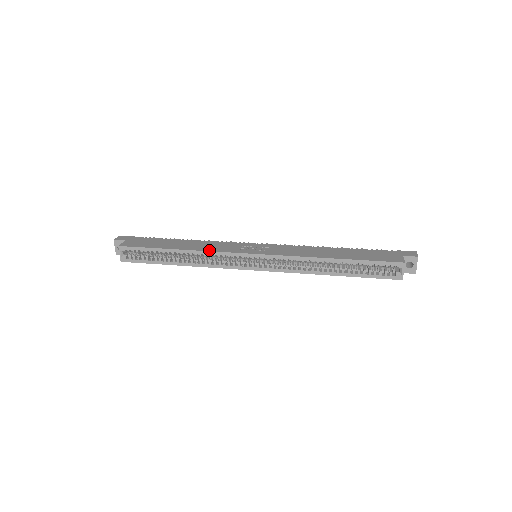
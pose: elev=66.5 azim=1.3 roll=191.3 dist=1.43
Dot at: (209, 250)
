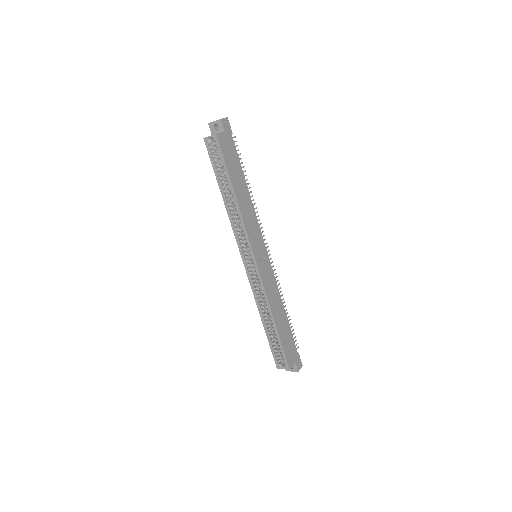
Dot at: (245, 222)
